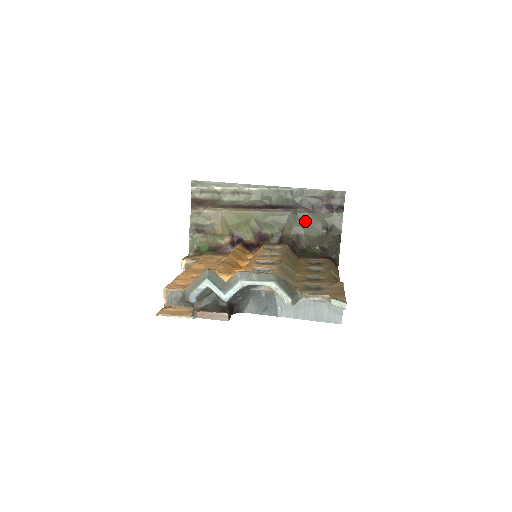
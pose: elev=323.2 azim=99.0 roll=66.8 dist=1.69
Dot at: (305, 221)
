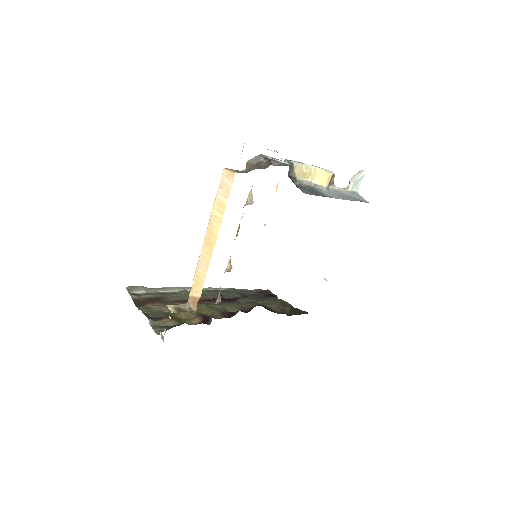
Dot at: (258, 300)
